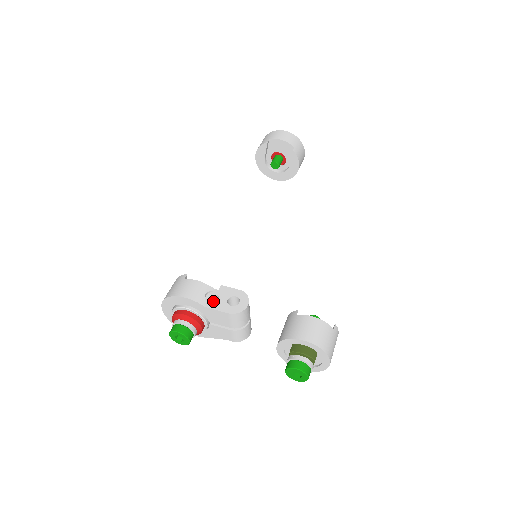
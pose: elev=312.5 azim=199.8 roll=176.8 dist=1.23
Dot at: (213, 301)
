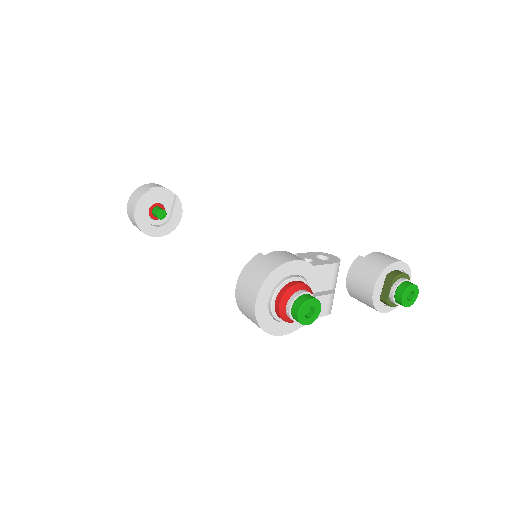
Dot at: occluded
